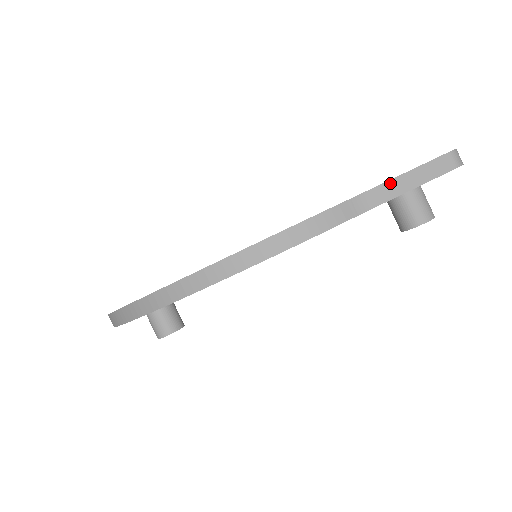
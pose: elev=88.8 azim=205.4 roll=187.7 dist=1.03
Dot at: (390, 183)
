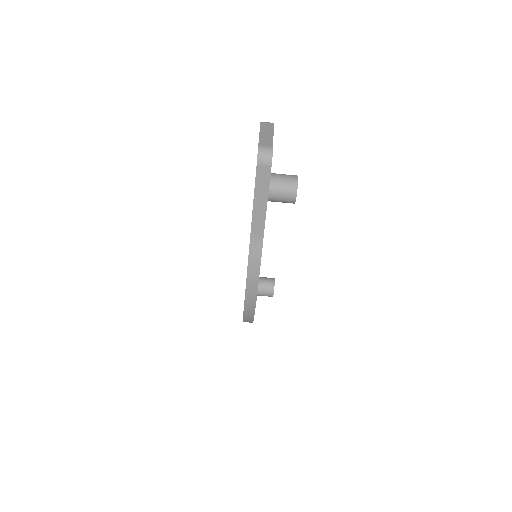
Dot at: (254, 214)
